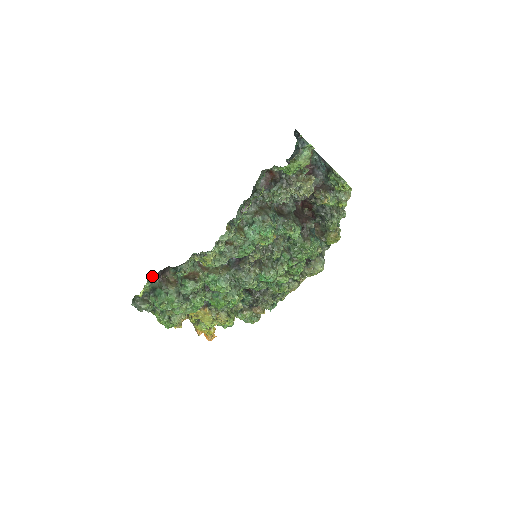
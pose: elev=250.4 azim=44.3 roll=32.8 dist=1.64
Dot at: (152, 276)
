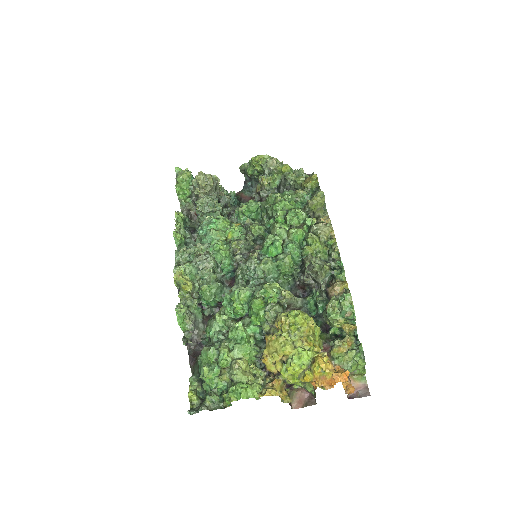
Dot at: (192, 370)
